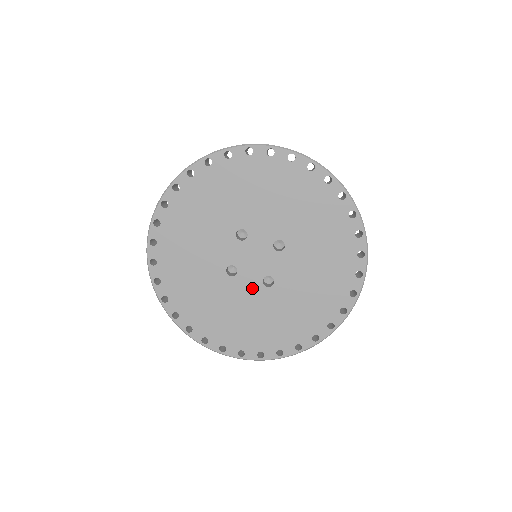
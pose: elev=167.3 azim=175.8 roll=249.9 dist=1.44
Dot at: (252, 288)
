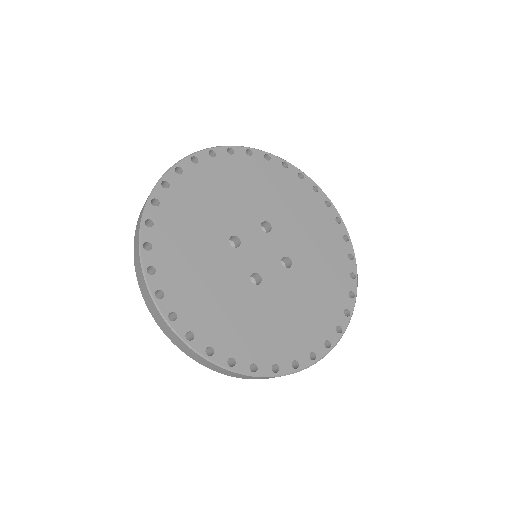
Dot at: (238, 271)
